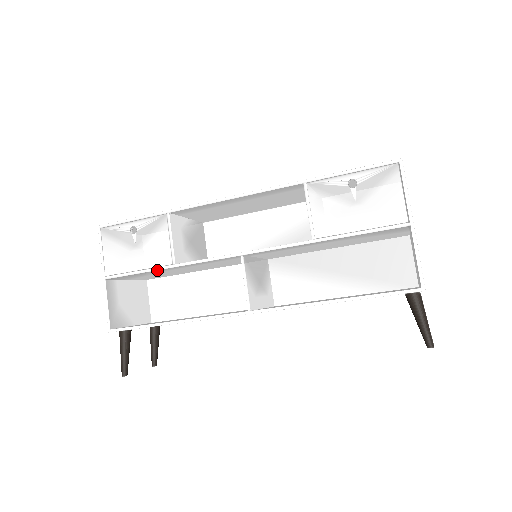
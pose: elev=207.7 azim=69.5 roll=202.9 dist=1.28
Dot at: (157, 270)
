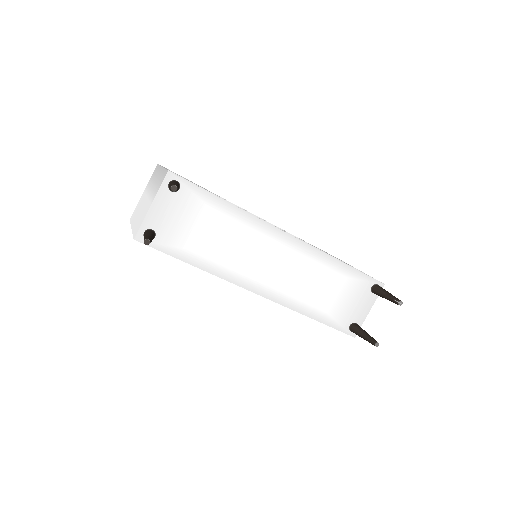
Dot at: occluded
